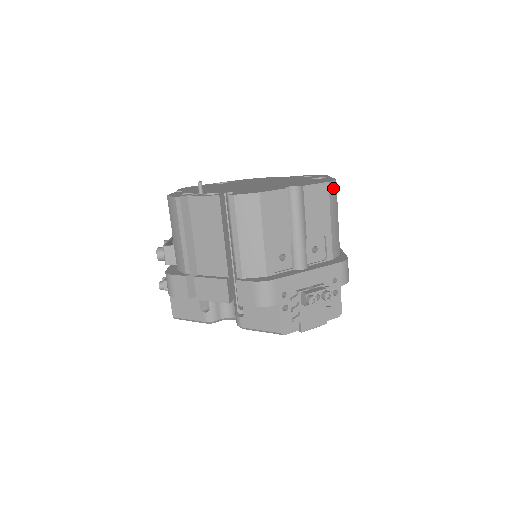
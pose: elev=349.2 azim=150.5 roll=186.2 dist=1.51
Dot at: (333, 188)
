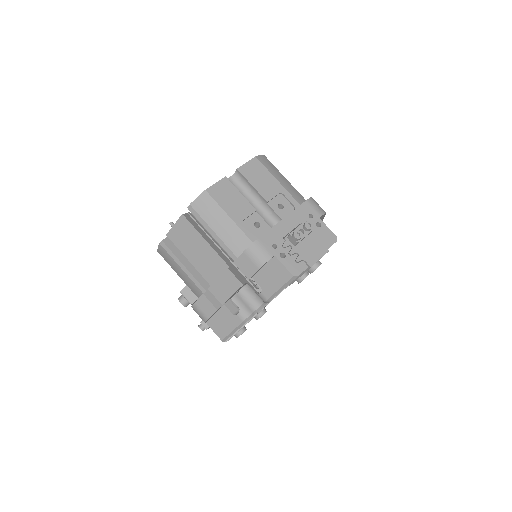
Dot at: (264, 160)
